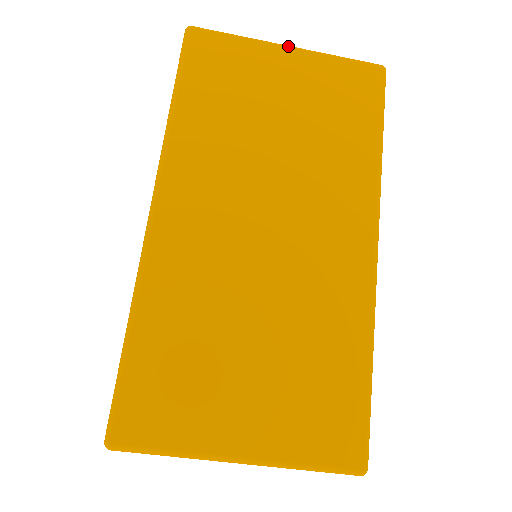
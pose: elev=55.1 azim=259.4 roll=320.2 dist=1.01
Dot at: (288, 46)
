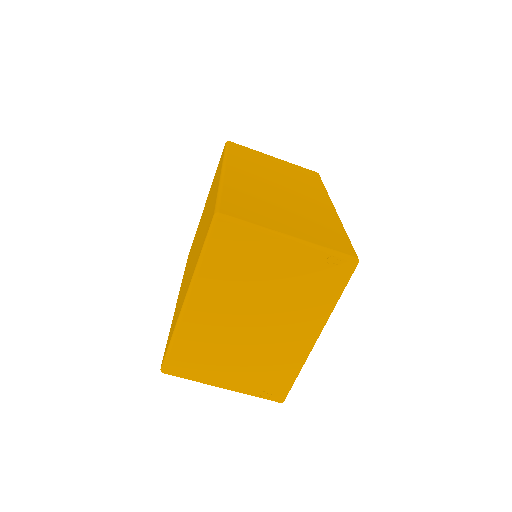
Dot at: (274, 157)
